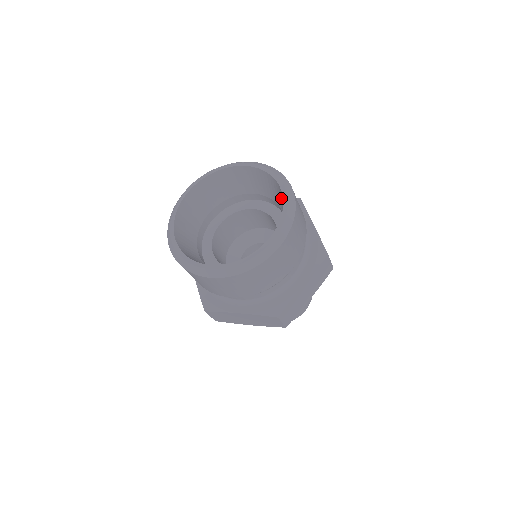
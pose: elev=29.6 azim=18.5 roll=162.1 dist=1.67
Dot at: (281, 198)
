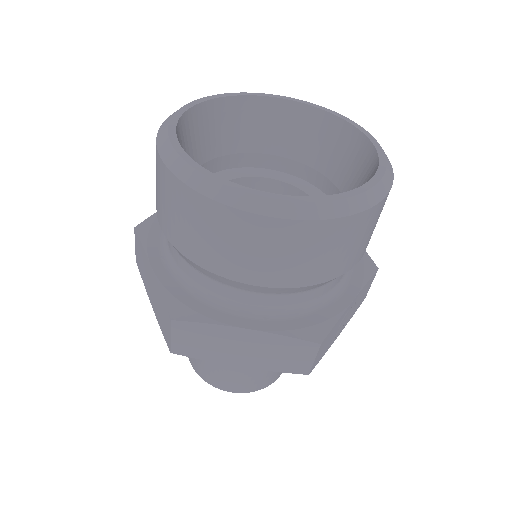
Dot at: occluded
